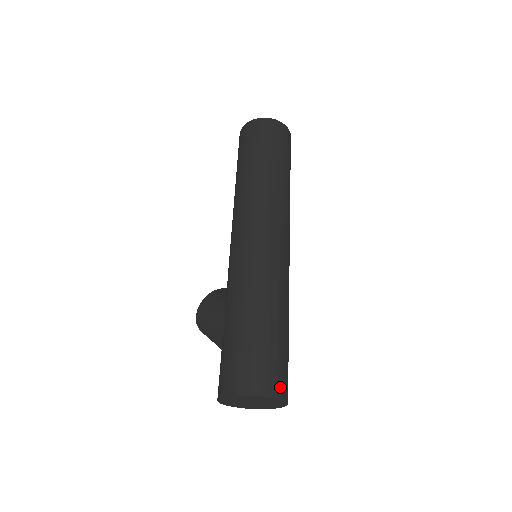
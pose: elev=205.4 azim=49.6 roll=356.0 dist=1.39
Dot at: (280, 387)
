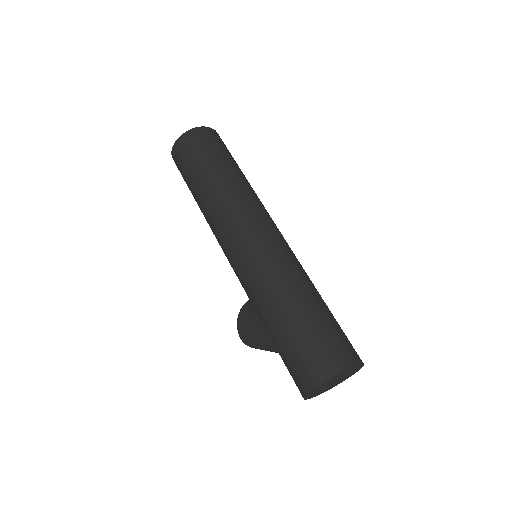
Dot at: (348, 356)
